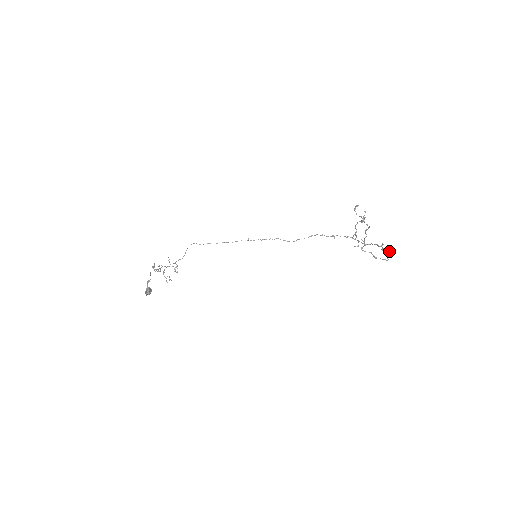
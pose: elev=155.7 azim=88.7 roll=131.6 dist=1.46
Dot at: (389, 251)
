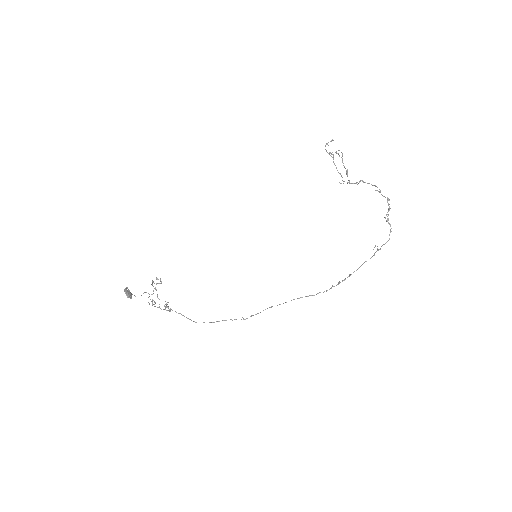
Dot at: (389, 207)
